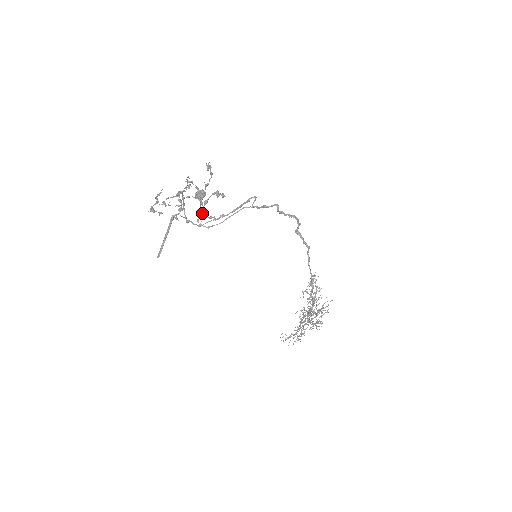
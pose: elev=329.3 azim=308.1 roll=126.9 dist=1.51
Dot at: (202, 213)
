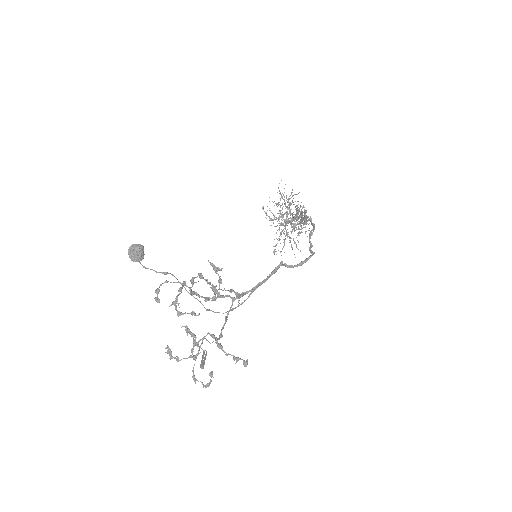
Dot at: occluded
